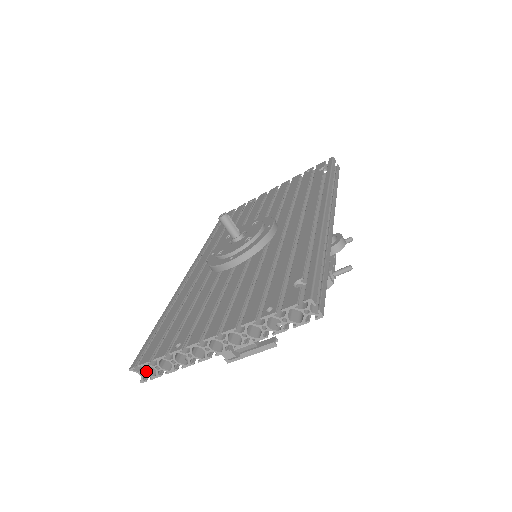
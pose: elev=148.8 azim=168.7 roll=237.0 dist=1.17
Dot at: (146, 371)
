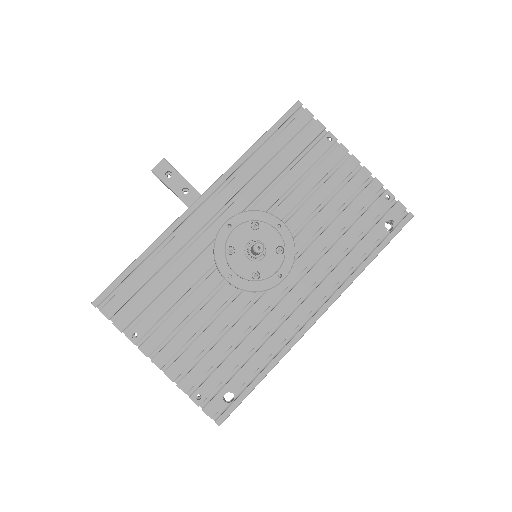
Dot at: occluded
